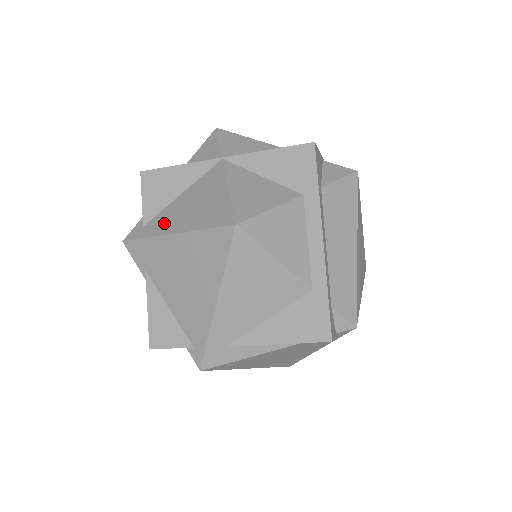
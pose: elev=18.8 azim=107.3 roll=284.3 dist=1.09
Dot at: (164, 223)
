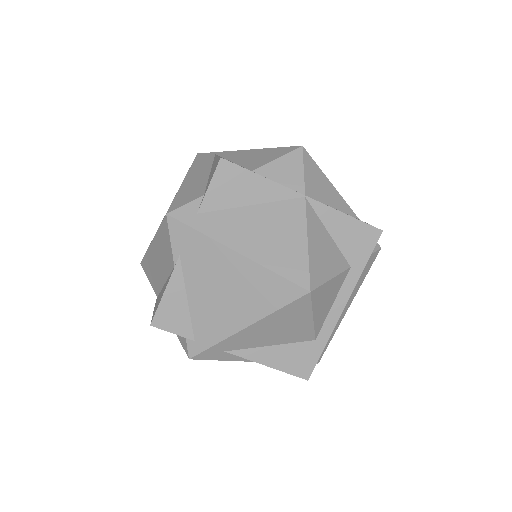
Dot at: (227, 229)
